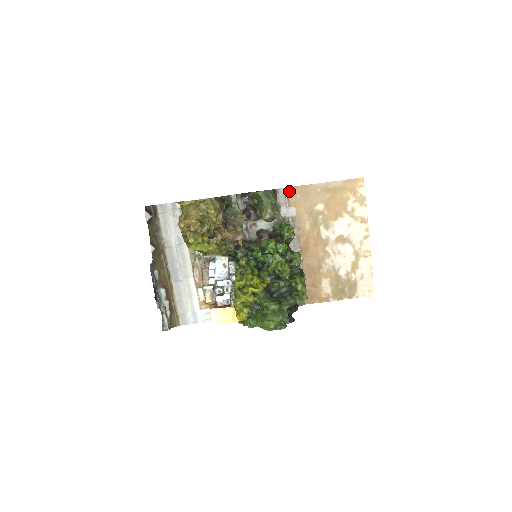
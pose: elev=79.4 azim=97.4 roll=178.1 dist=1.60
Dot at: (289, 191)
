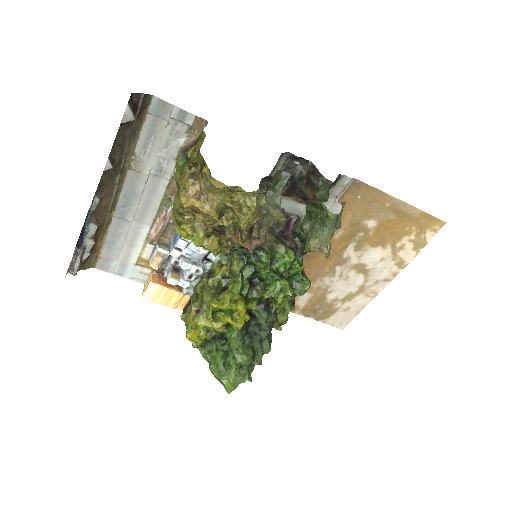
Dot at: (354, 184)
